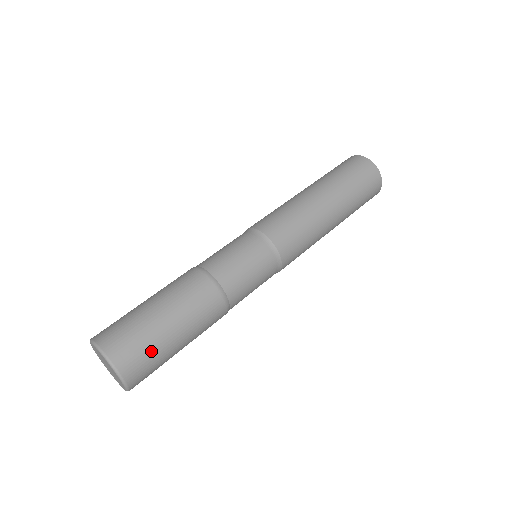
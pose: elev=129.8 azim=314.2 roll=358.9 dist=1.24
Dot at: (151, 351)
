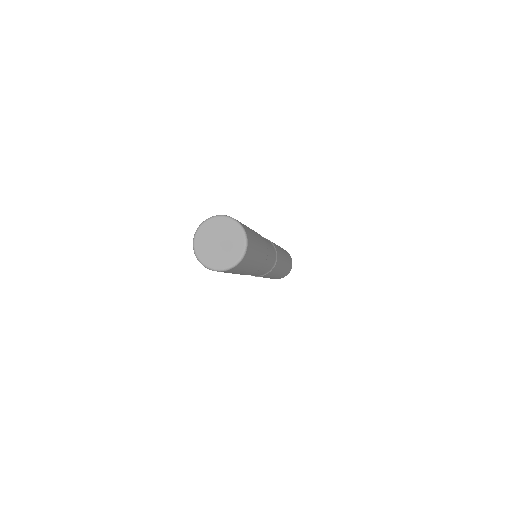
Dot at: (254, 244)
